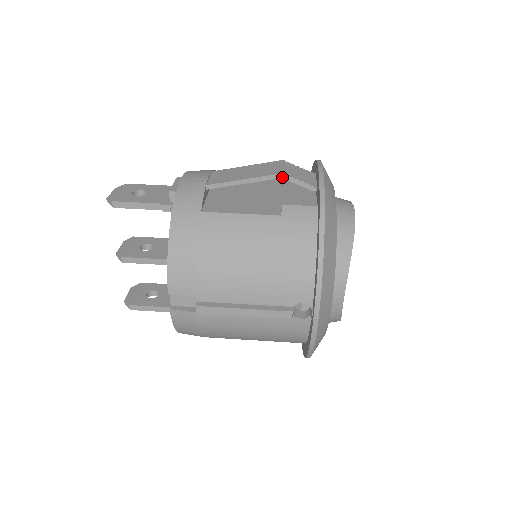
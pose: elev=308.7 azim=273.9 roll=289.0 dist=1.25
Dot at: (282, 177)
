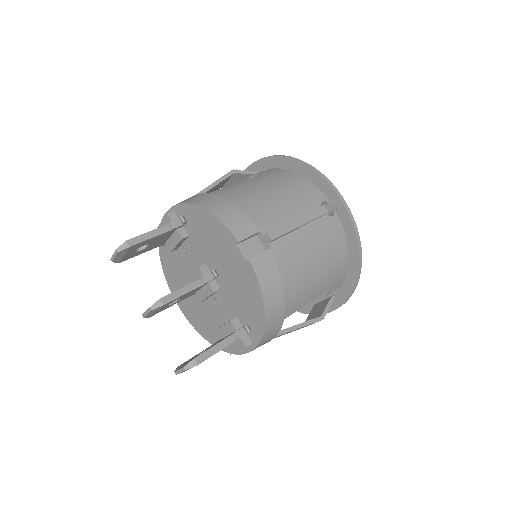
Dot at: (234, 172)
